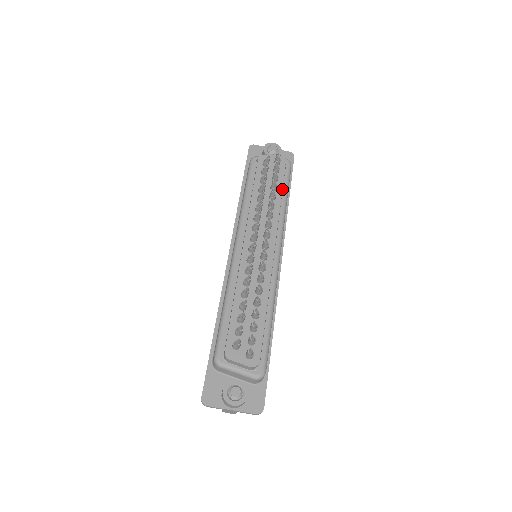
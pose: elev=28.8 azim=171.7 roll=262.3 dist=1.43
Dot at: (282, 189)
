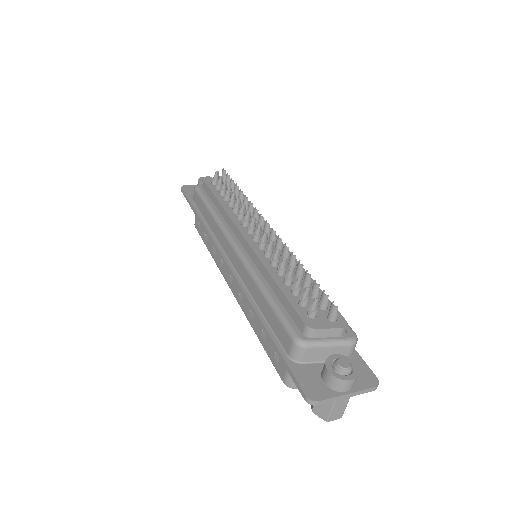
Dot at: occluded
